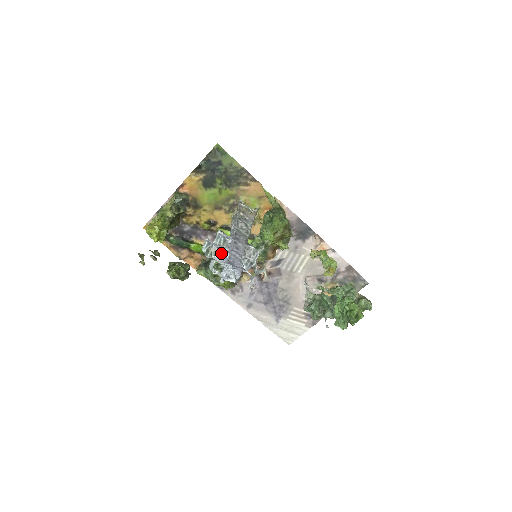
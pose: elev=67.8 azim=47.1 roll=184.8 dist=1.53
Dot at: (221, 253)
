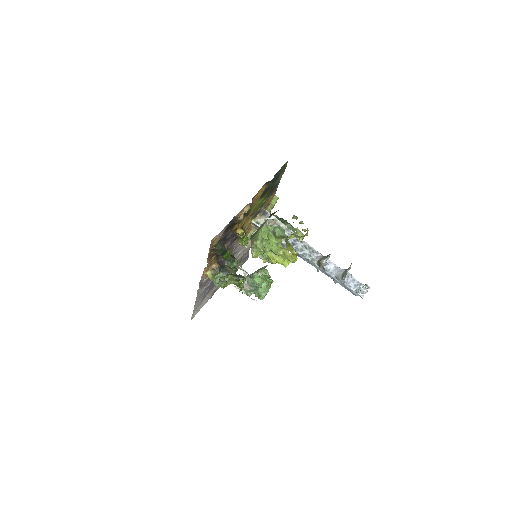
Dot at: occluded
